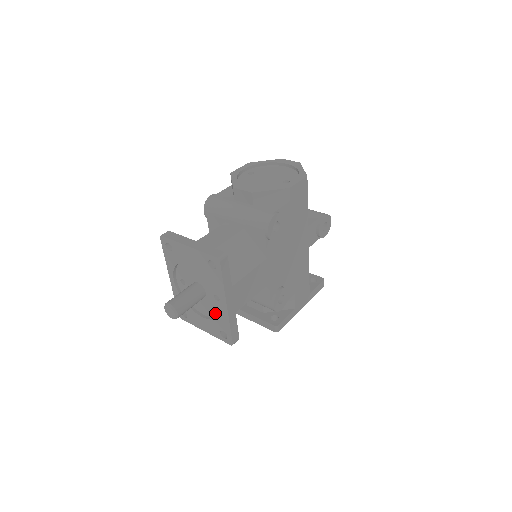
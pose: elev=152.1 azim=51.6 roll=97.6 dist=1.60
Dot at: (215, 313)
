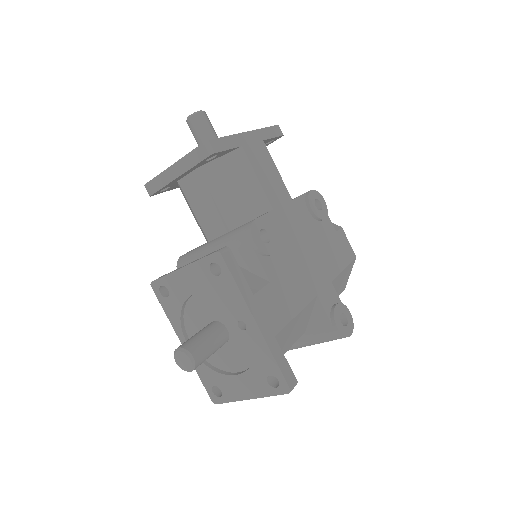
Dot at: occluded
